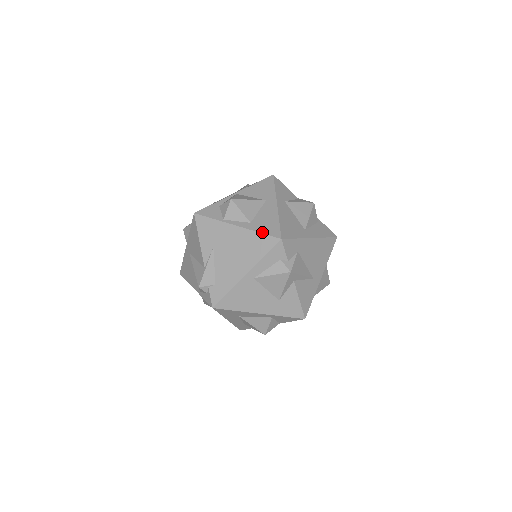
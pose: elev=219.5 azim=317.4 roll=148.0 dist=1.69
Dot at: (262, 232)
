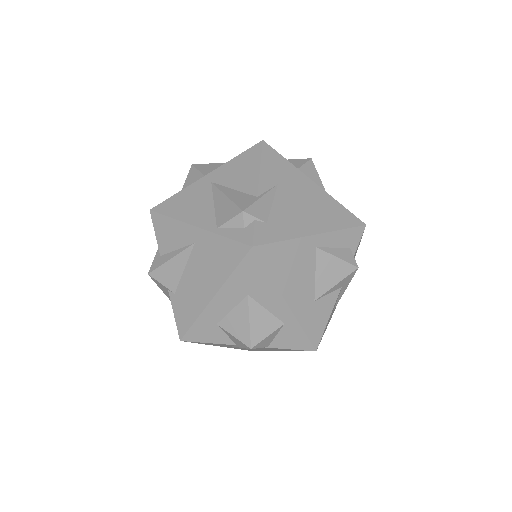
Dot at: occluded
